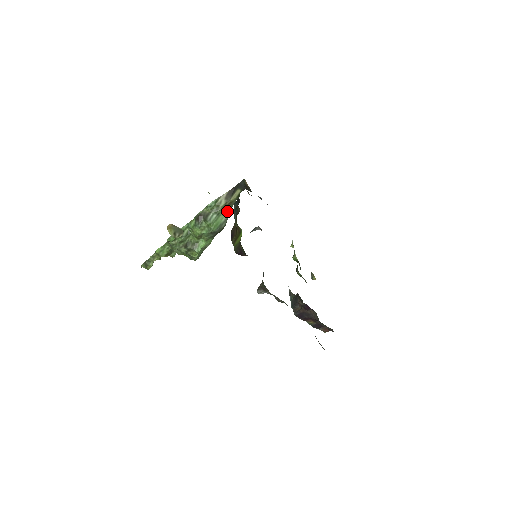
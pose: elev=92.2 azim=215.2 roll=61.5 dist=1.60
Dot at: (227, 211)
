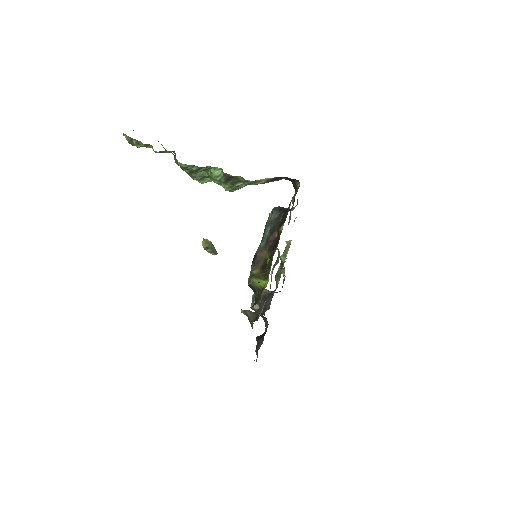
Dot at: occluded
